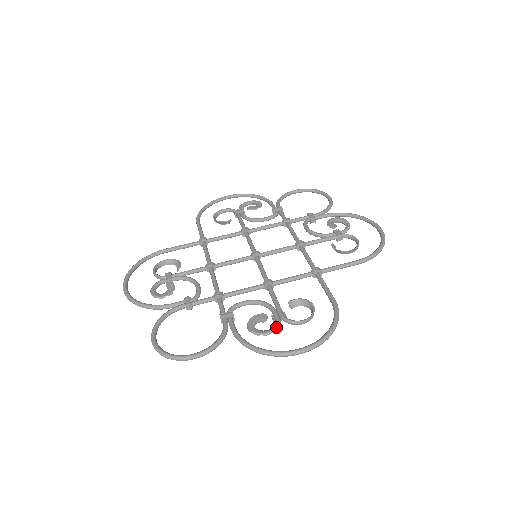
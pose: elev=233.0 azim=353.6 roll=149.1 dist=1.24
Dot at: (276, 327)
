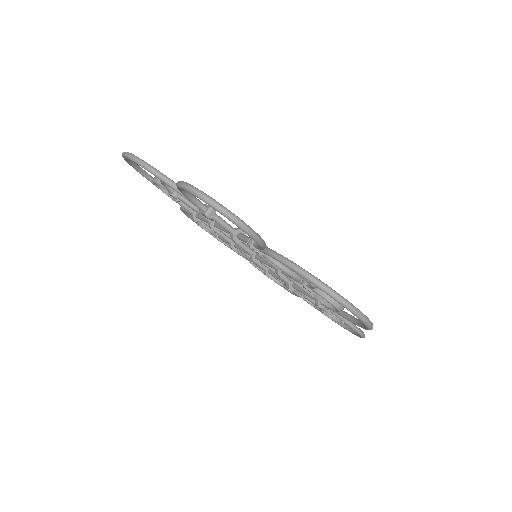
Dot at: occluded
